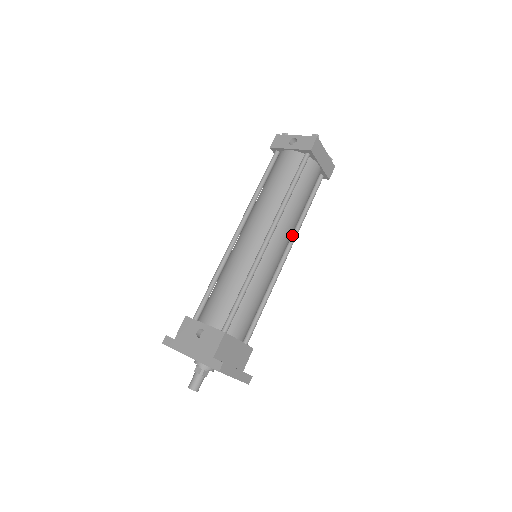
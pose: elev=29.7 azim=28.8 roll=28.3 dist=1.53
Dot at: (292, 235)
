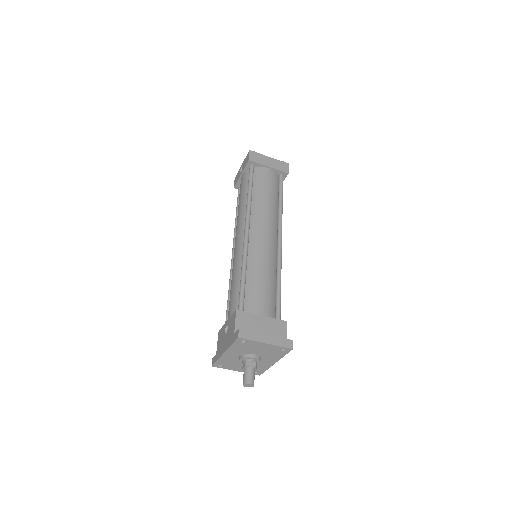
Dot at: (277, 224)
